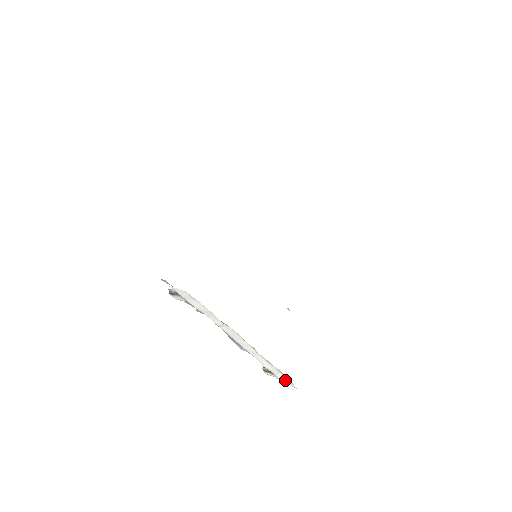
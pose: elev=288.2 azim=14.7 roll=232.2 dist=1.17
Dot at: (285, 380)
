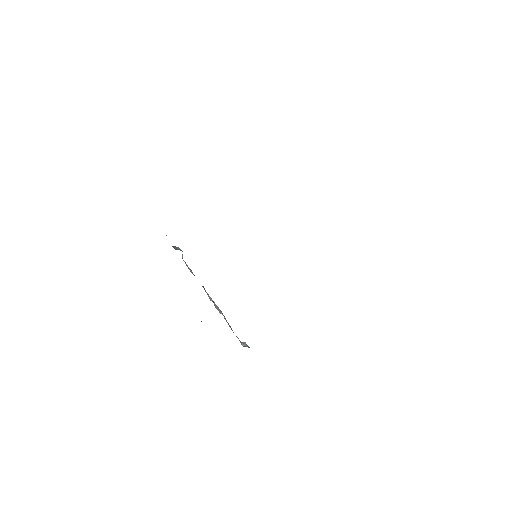
Dot at: occluded
